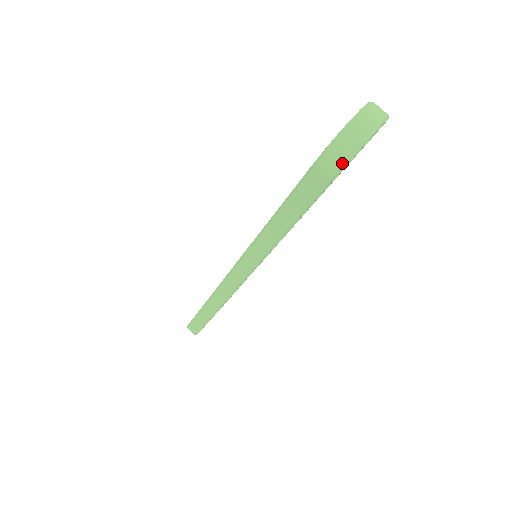
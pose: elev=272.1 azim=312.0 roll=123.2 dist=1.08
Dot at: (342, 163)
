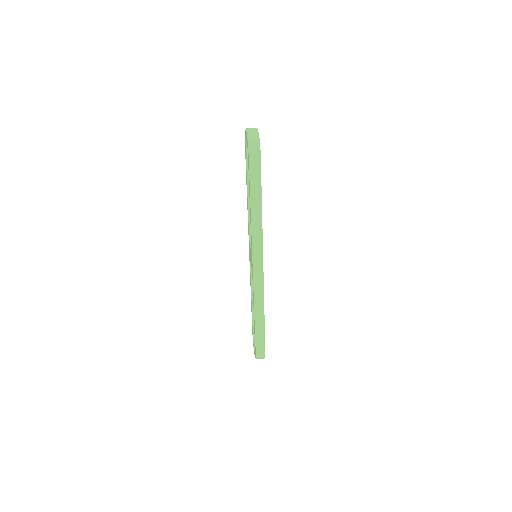
Dot at: (258, 147)
